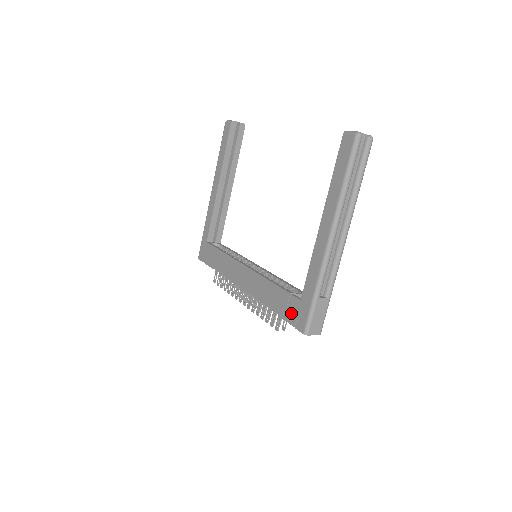
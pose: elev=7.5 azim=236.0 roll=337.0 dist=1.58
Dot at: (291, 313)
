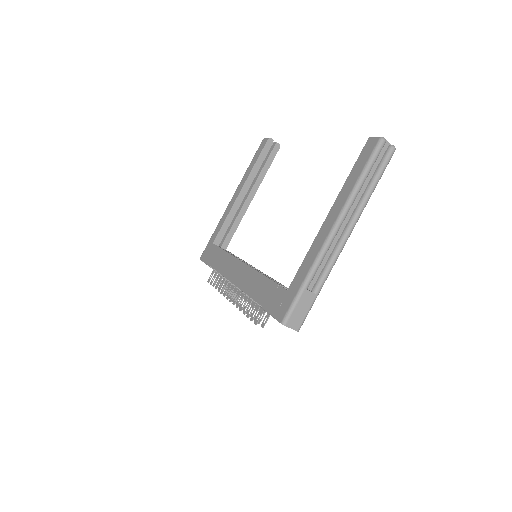
Dot at: (274, 303)
